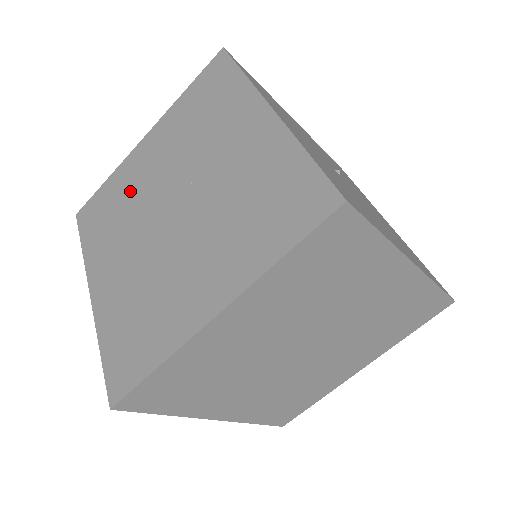
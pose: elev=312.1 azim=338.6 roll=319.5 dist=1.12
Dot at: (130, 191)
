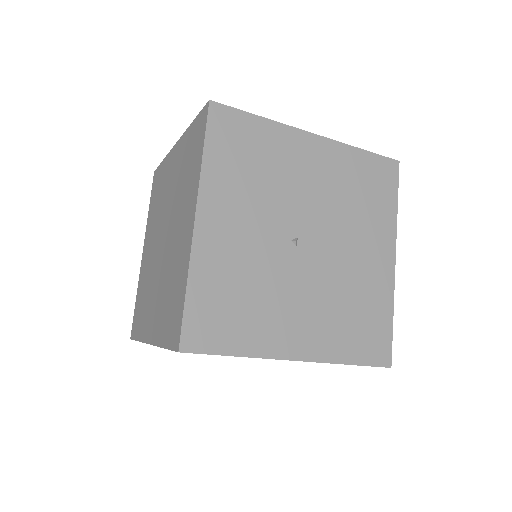
Dot at: (163, 190)
